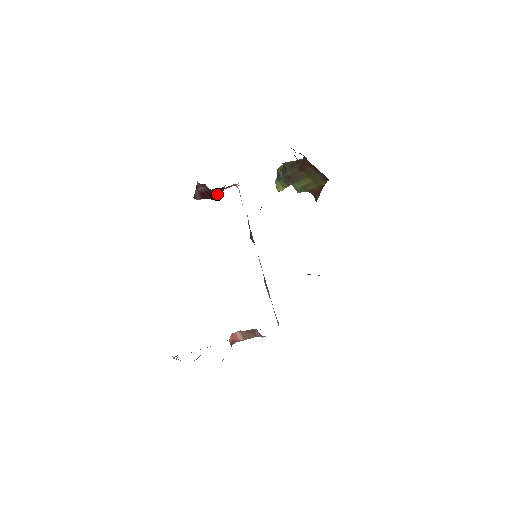
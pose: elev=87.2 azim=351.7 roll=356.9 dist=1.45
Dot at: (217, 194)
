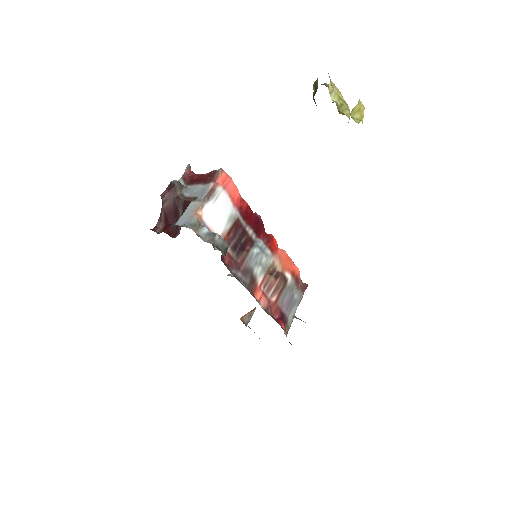
Dot at: occluded
